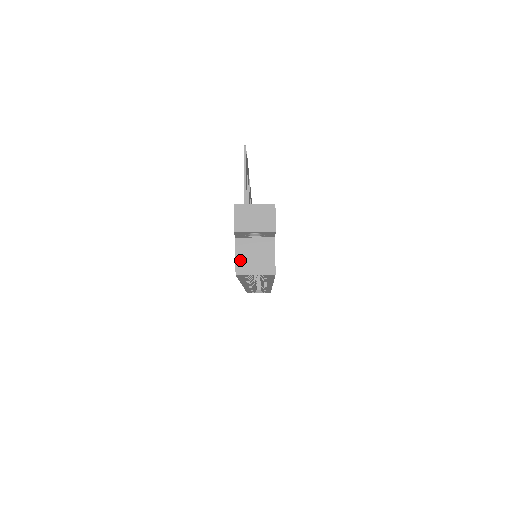
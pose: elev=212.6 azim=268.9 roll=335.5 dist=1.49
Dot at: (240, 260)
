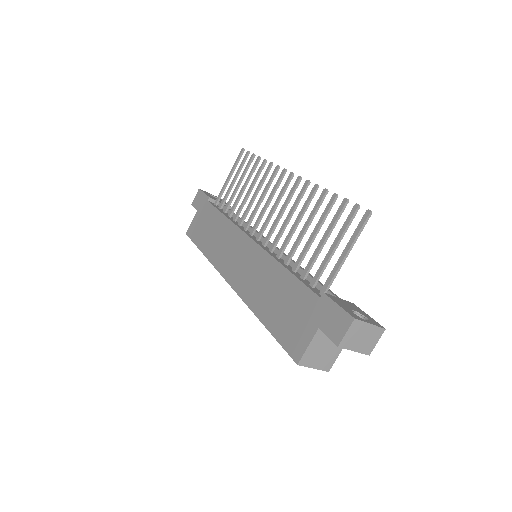
Dot at: (309, 352)
